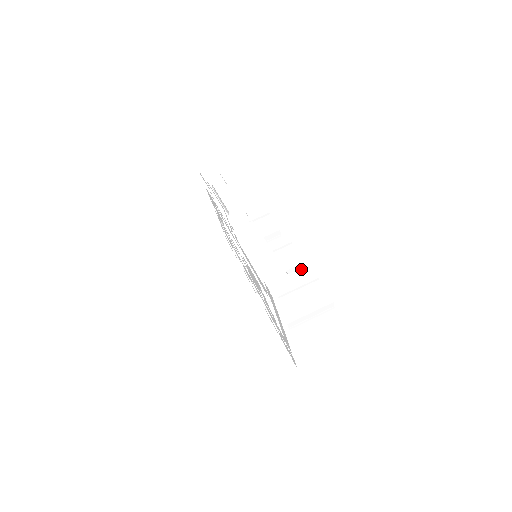
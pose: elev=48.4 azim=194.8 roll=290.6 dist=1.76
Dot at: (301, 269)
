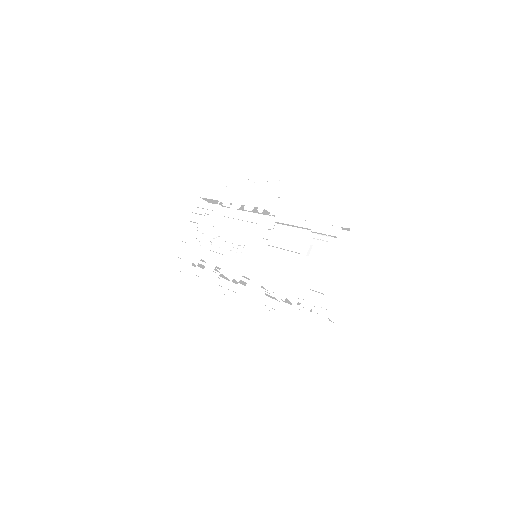
Dot at: (272, 309)
